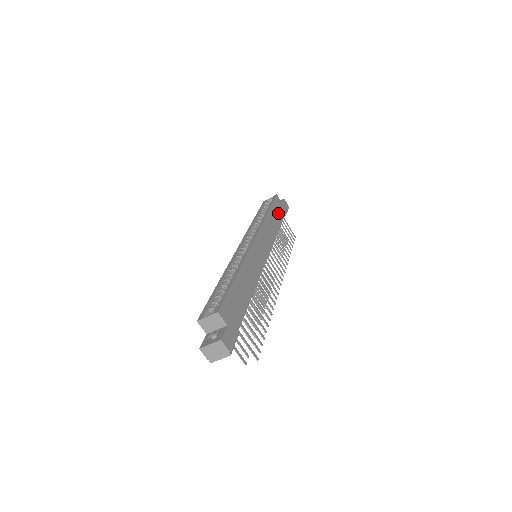
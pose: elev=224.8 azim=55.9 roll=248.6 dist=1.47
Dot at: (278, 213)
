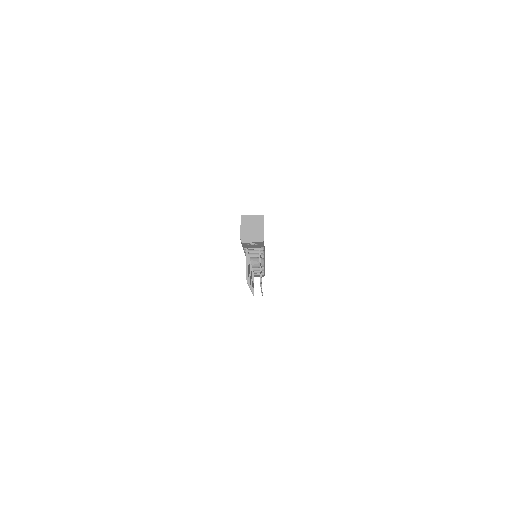
Dot at: occluded
